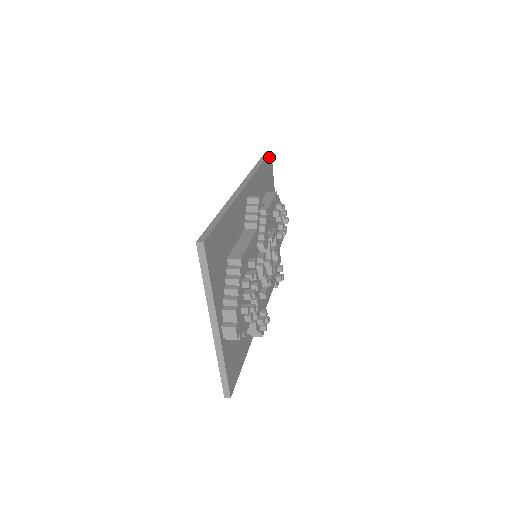
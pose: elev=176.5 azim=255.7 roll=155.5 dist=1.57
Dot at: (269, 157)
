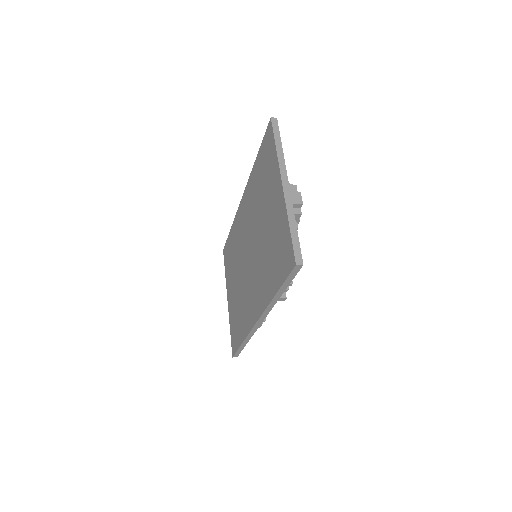
Dot at: occluded
